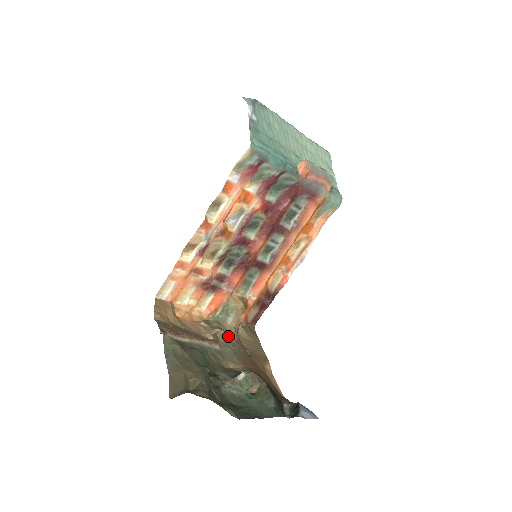
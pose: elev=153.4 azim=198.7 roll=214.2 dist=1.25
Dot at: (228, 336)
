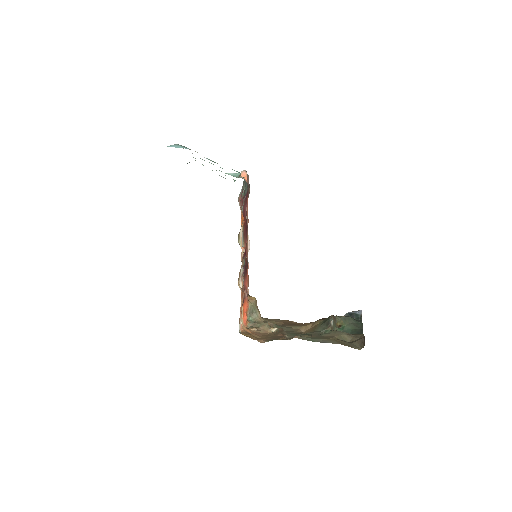
Dot at: (271, 323)
